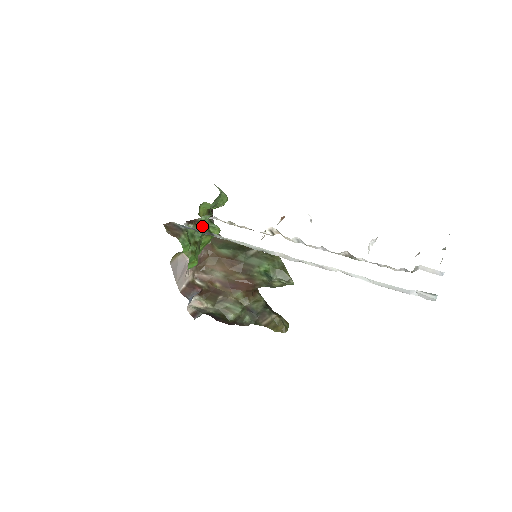
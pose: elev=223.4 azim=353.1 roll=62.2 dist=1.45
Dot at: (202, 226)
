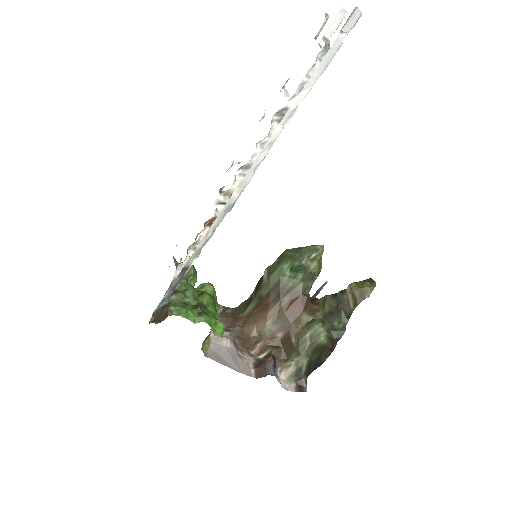
Dot at: (185, 290)
